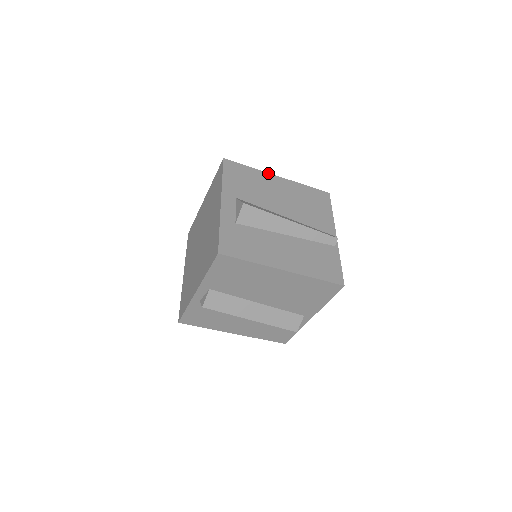
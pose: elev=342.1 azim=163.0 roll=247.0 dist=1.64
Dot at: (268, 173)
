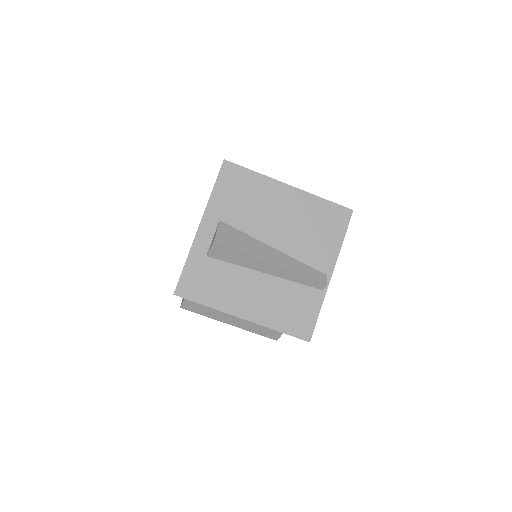
Dot at: (277, 180)
